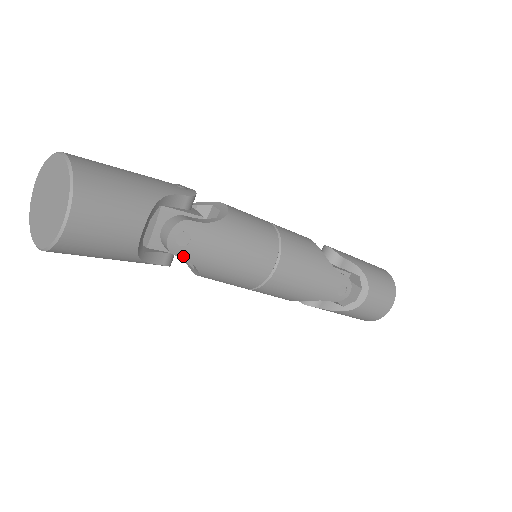
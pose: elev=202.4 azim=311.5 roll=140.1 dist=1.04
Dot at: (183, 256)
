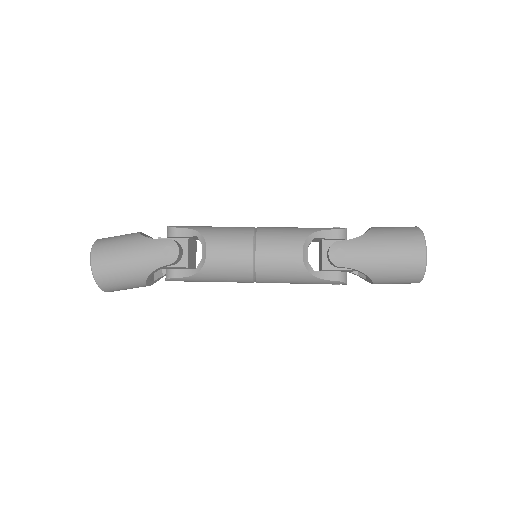
Dot at: occluded
